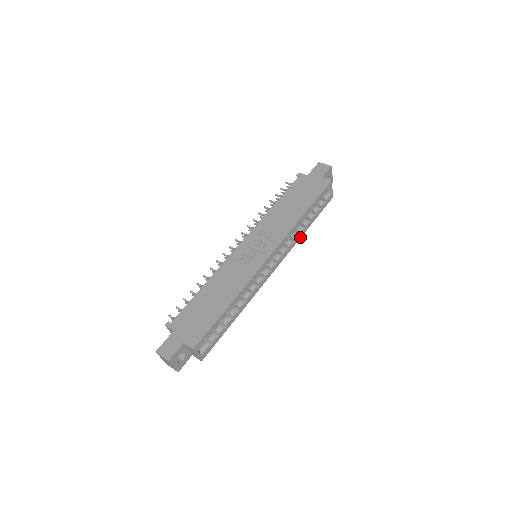
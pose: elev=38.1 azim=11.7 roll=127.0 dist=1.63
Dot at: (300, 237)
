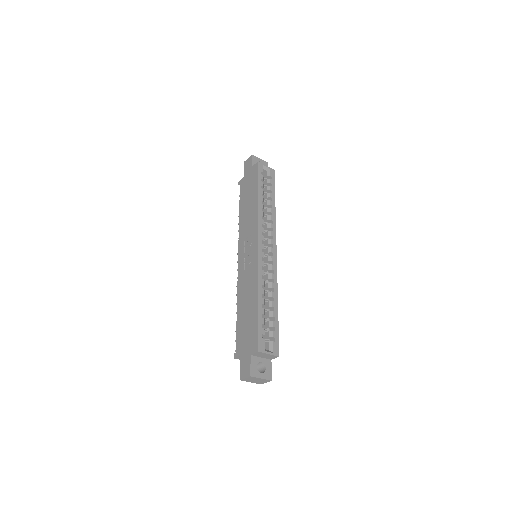
Dot at: (275, 215)
